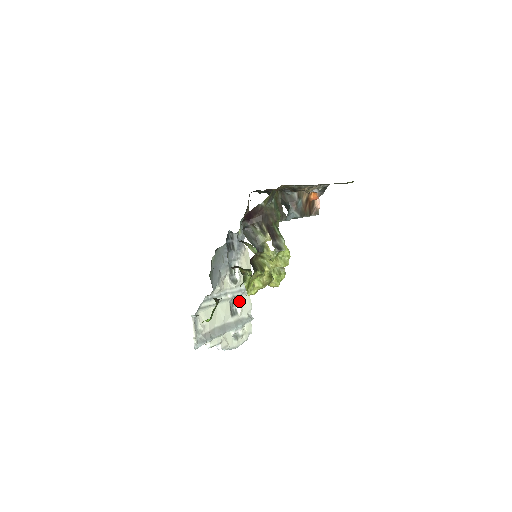
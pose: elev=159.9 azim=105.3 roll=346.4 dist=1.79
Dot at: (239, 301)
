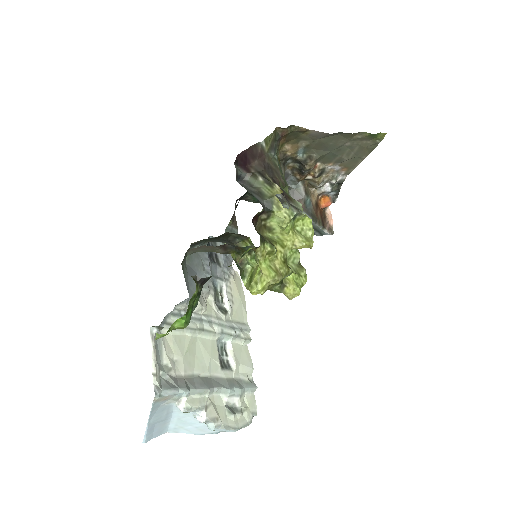
Dot at: (232, 348)
